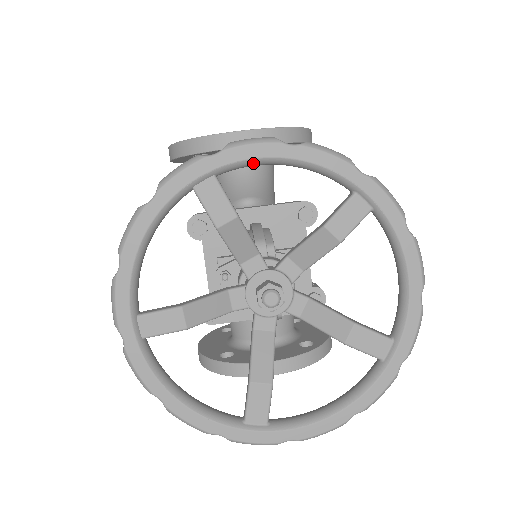
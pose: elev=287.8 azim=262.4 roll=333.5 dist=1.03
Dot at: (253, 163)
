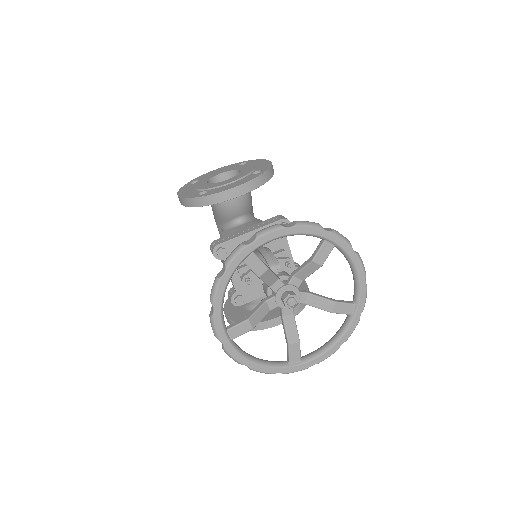
Dot at: occluded
